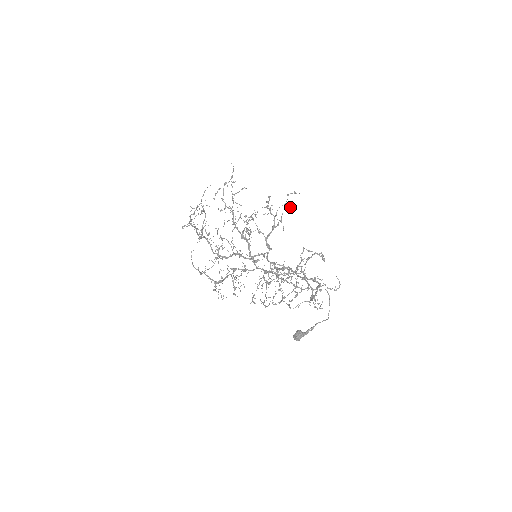
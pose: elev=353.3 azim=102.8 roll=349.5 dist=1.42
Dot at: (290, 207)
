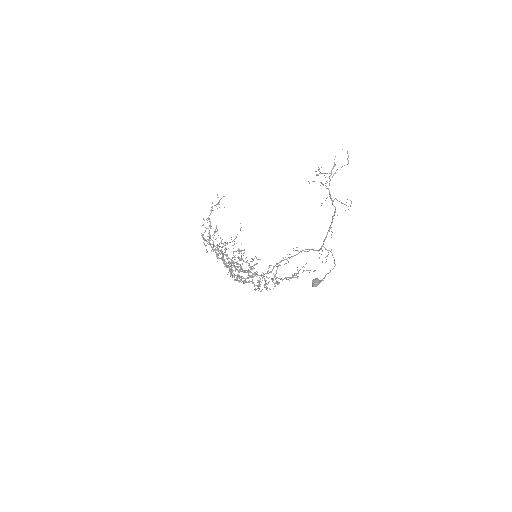
Dot at: occluded
